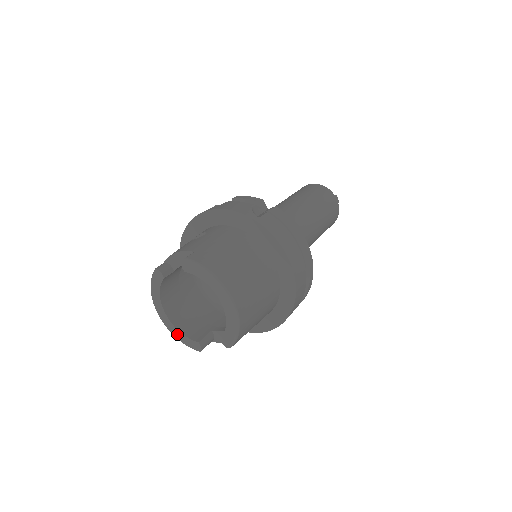
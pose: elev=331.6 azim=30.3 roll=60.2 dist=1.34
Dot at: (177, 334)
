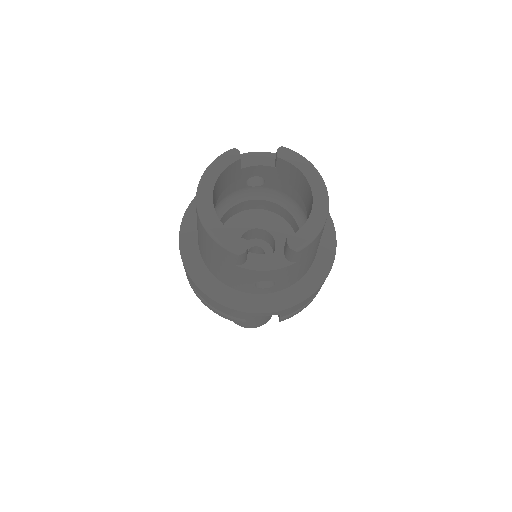
Dot at: (215, 226)
